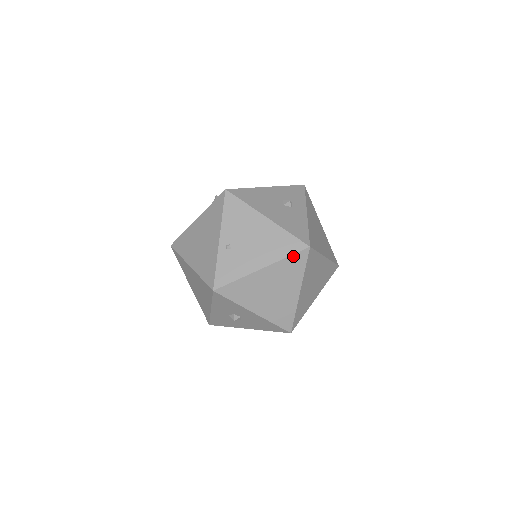
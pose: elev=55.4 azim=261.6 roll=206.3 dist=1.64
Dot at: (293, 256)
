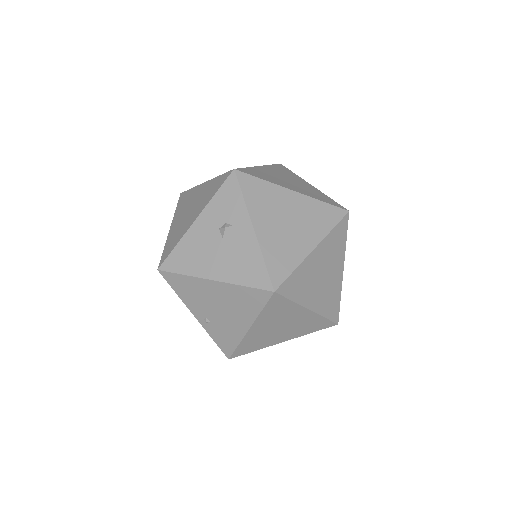
Dot at: (267, 306)
